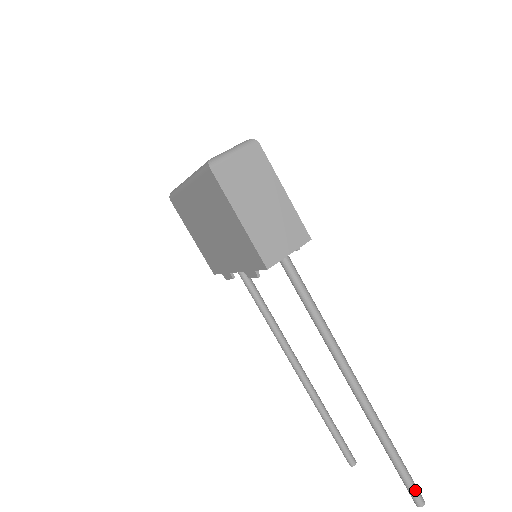
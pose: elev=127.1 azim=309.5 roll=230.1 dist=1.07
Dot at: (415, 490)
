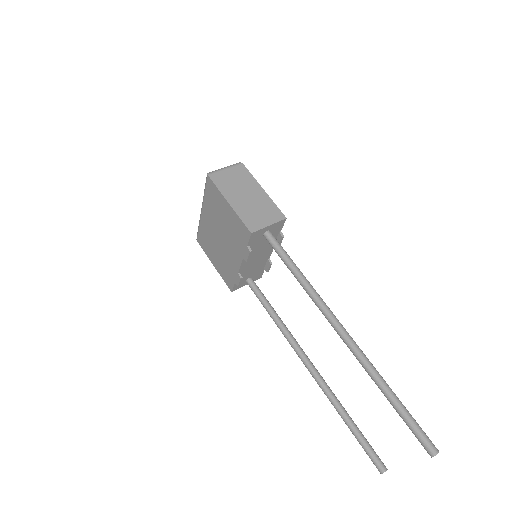
Dot at: (423, 435)
